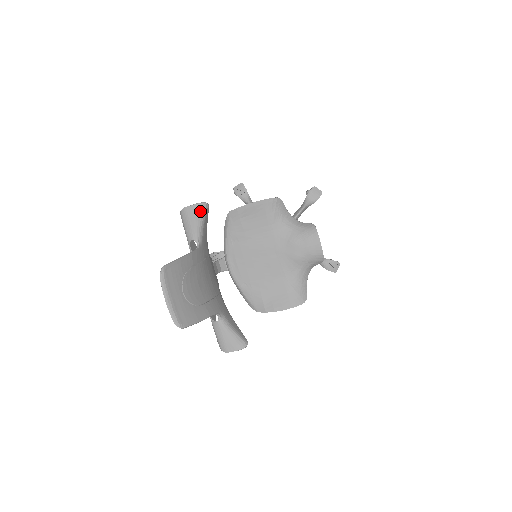
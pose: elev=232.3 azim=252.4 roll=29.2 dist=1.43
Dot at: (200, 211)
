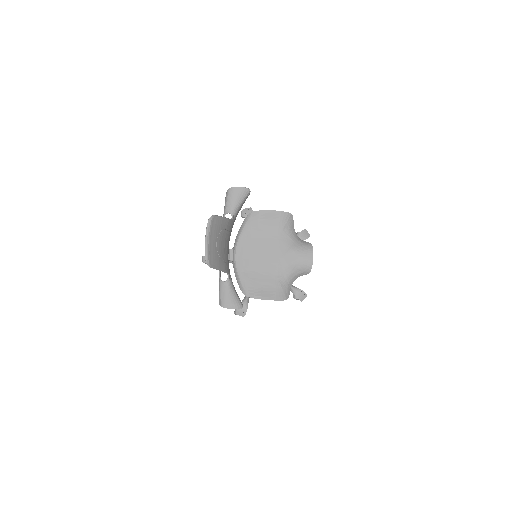
Dot at: (244, 193)
